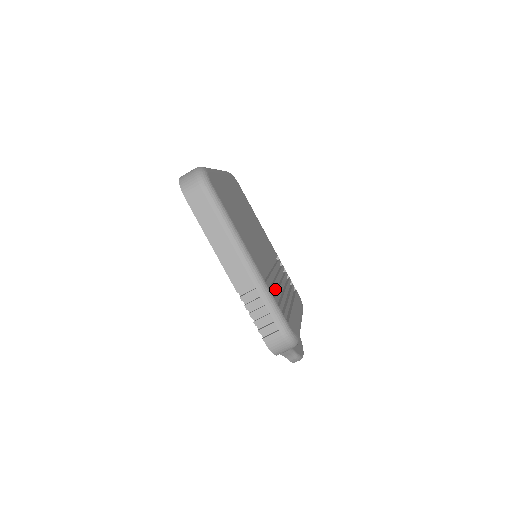
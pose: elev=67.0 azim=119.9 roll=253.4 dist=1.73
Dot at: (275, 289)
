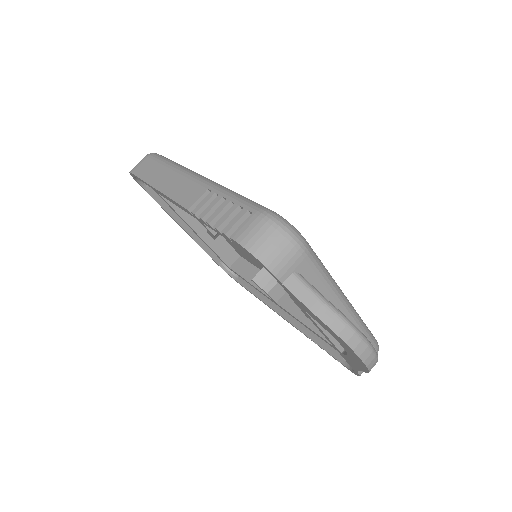
Dot at: occluded
